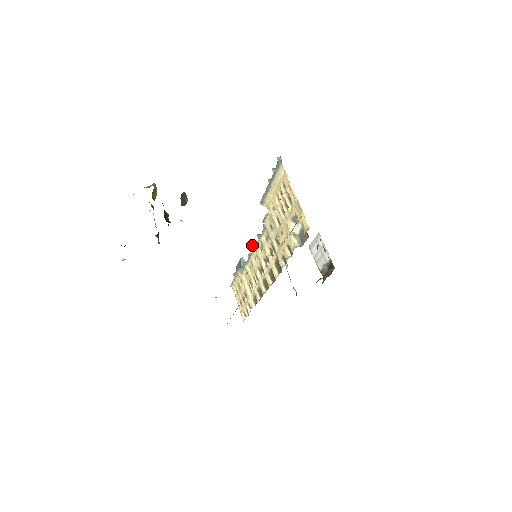
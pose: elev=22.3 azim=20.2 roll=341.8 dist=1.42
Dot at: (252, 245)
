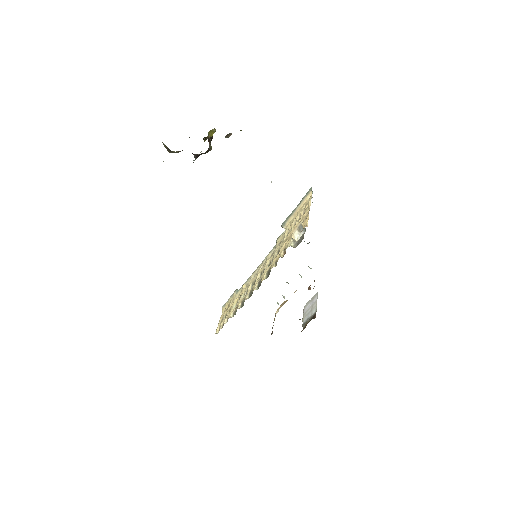
Dot at: occluded
